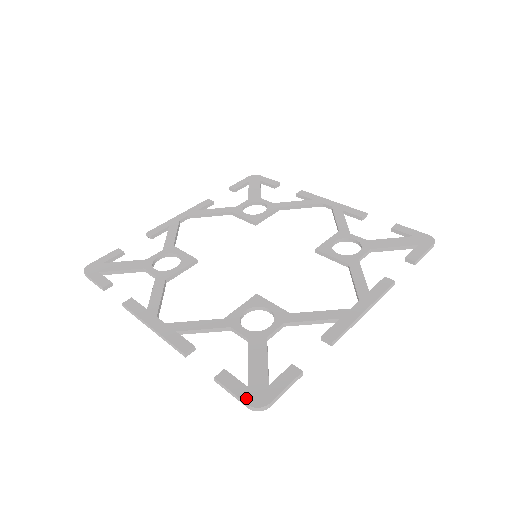
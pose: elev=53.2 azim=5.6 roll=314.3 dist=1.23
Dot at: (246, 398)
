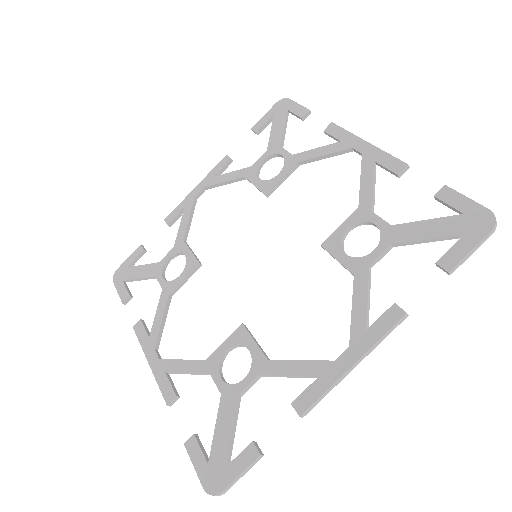
Dot at: (203, 479)
